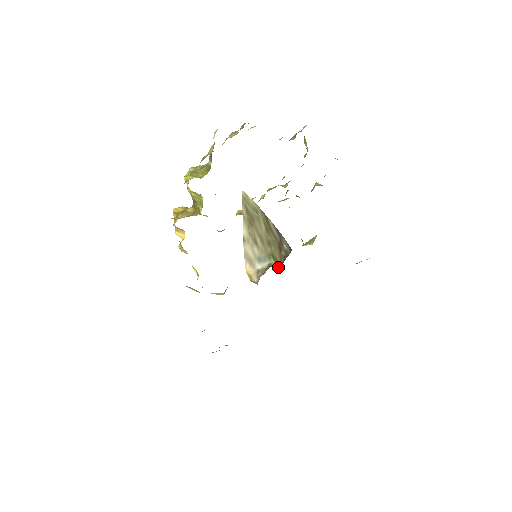
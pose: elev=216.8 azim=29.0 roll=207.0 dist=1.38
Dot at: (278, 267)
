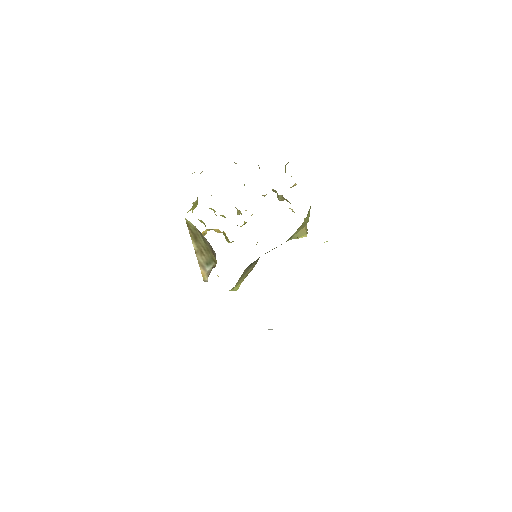
Dot at: (214, 267)
